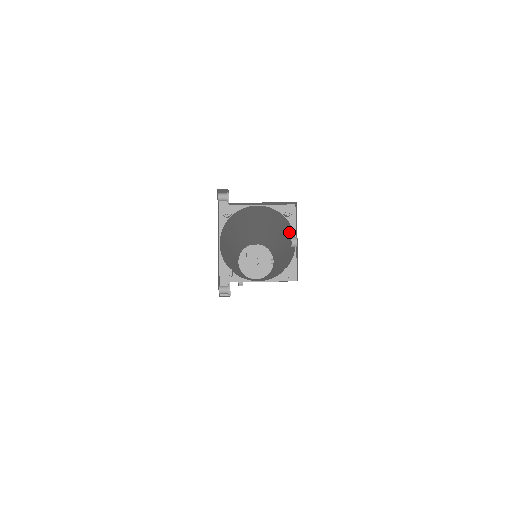
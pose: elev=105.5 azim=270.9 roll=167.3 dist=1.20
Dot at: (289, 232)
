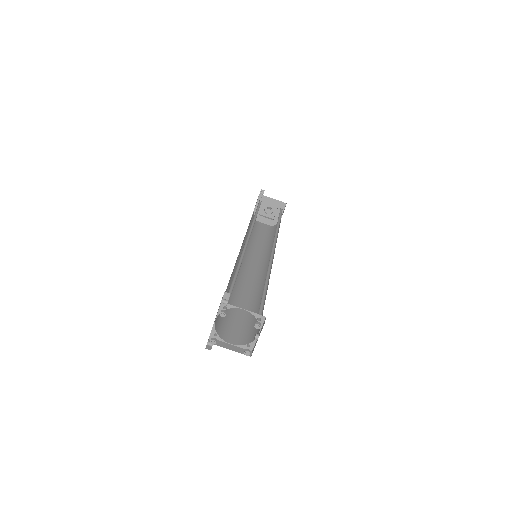
Dot at: occluded
